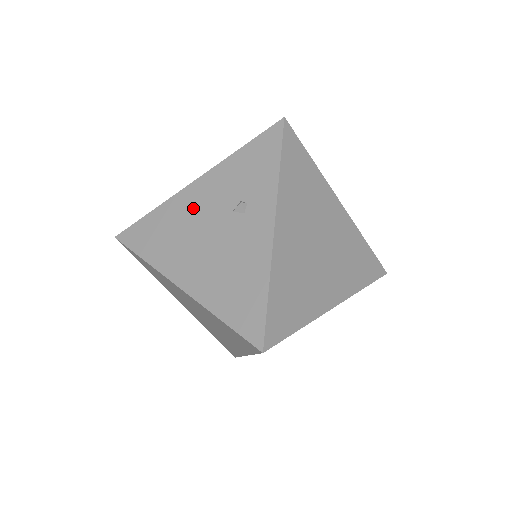
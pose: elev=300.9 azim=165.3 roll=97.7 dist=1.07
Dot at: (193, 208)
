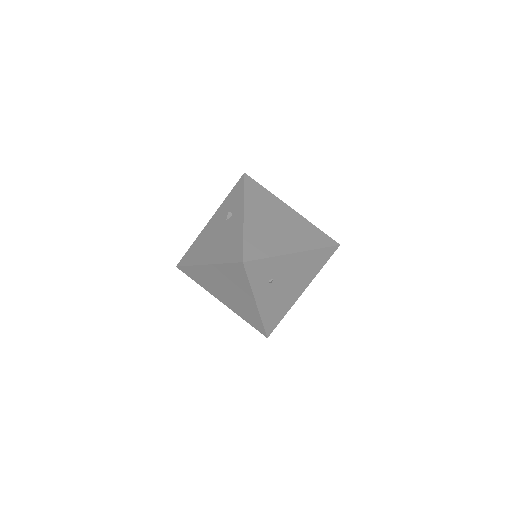
Dot at: (210, 230)
